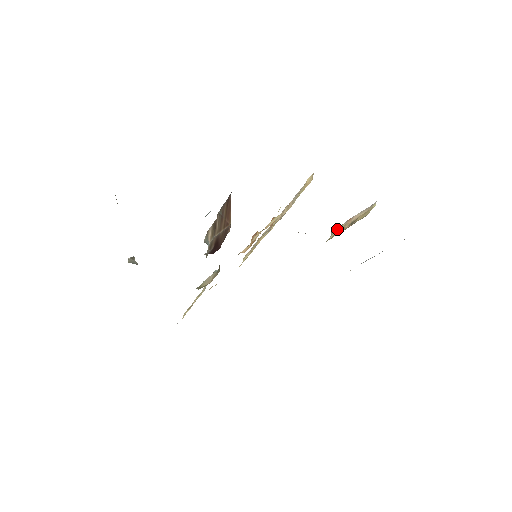
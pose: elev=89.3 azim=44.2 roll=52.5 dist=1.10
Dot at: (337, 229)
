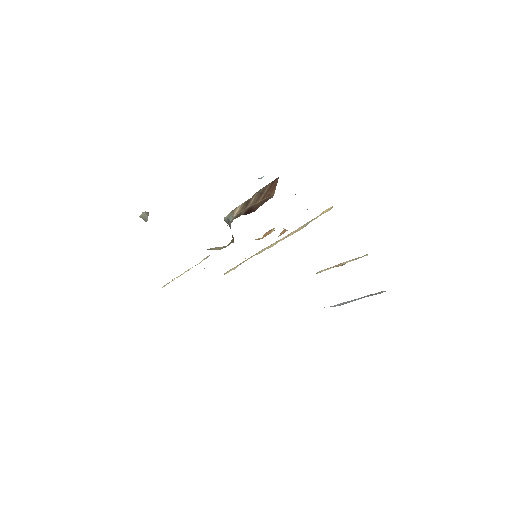
Dot at: (324, 270)
